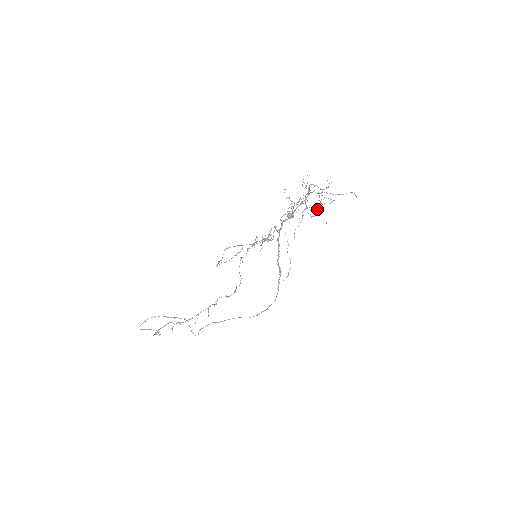
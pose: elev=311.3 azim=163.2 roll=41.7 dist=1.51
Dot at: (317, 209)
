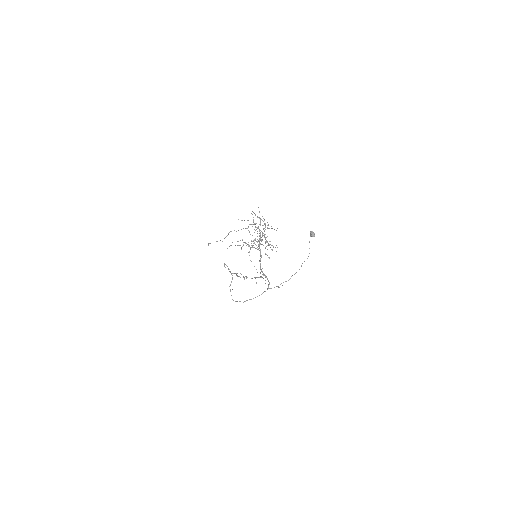
Dot at: occluded
